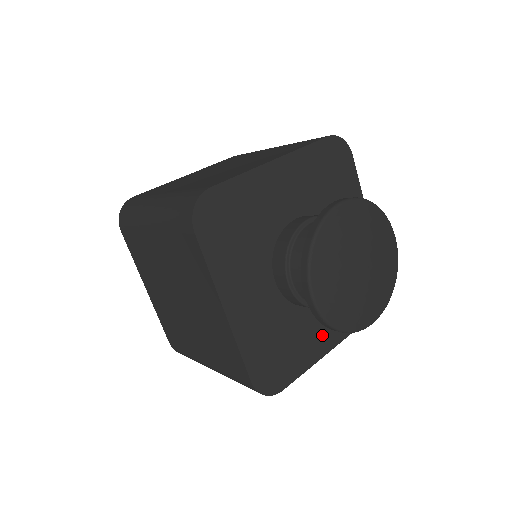
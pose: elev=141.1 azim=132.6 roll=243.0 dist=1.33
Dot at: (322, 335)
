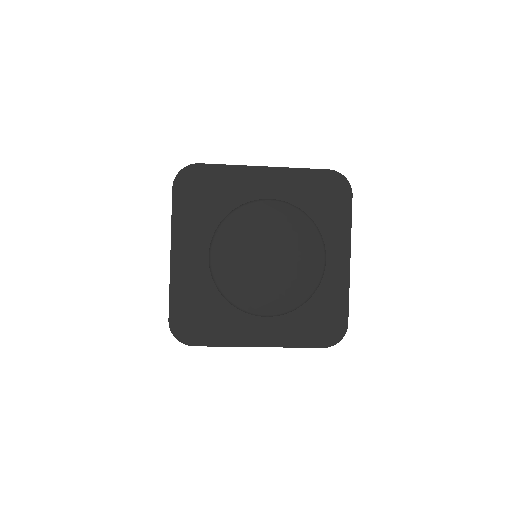
Dot at: (253, 328)
